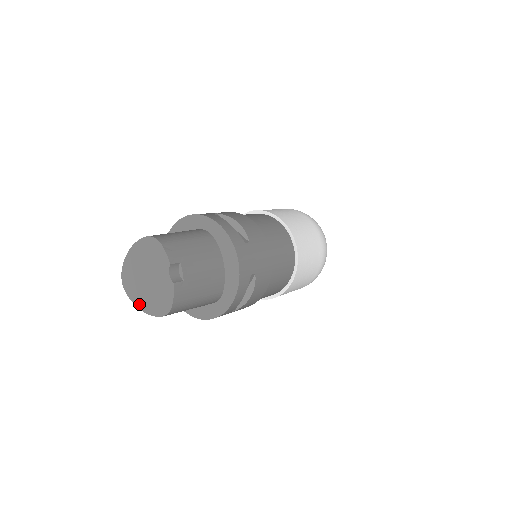
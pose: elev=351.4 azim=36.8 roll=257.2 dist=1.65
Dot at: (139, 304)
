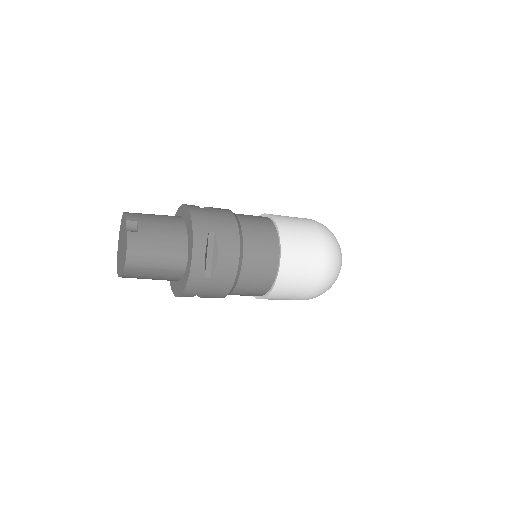
Dot at: (120, 273)
